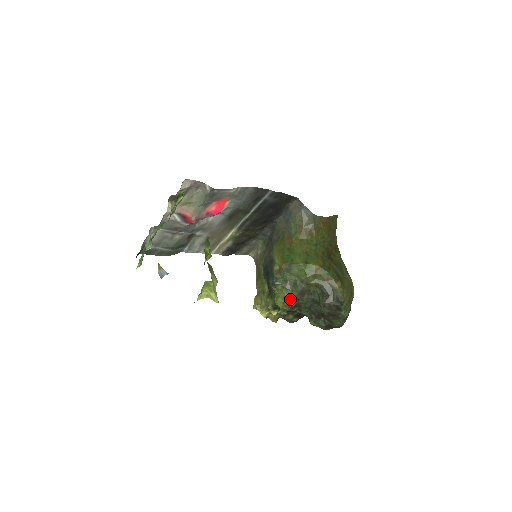
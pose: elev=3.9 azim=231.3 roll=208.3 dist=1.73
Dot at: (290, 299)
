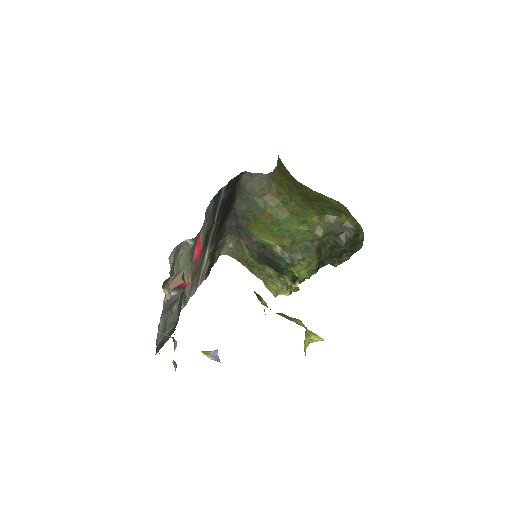
Dot at: (312, 264)
